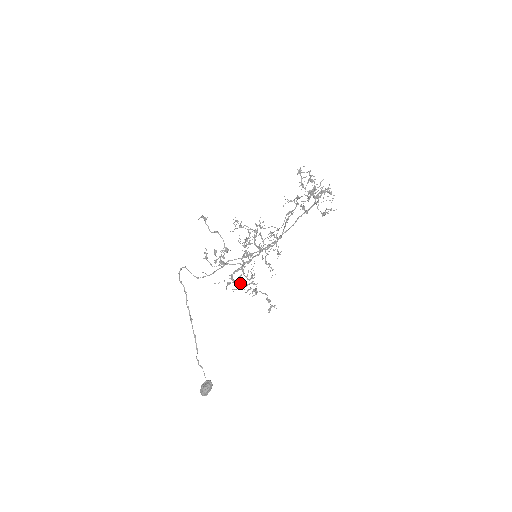
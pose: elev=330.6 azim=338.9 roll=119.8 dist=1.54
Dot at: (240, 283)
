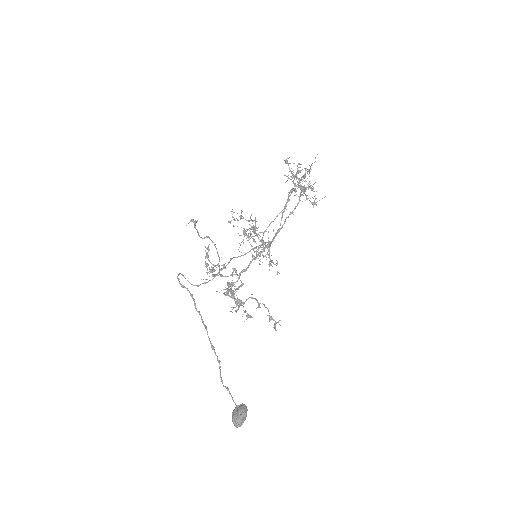
Dot at: (238, 299)
